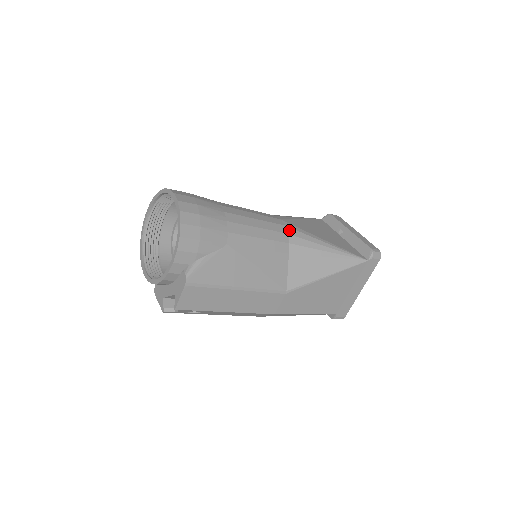
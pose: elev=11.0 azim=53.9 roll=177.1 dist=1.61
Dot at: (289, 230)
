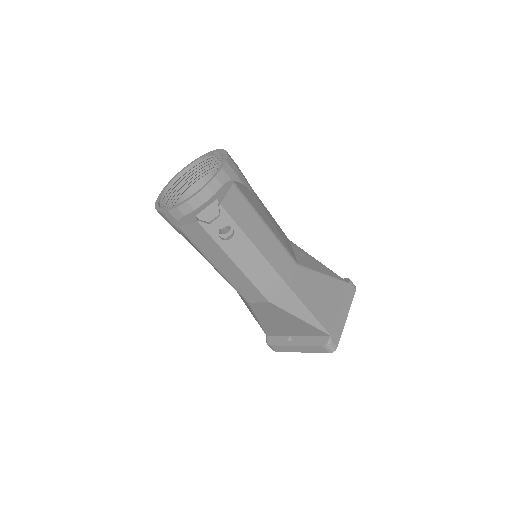
Dot at: occluded
